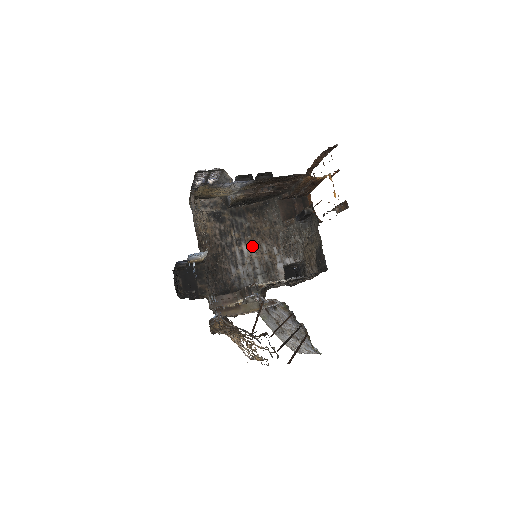
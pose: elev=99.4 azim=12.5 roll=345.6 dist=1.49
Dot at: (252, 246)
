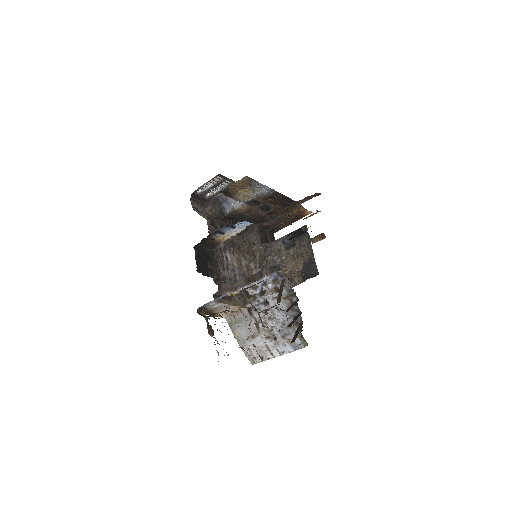
Dot at: (234, 257)
